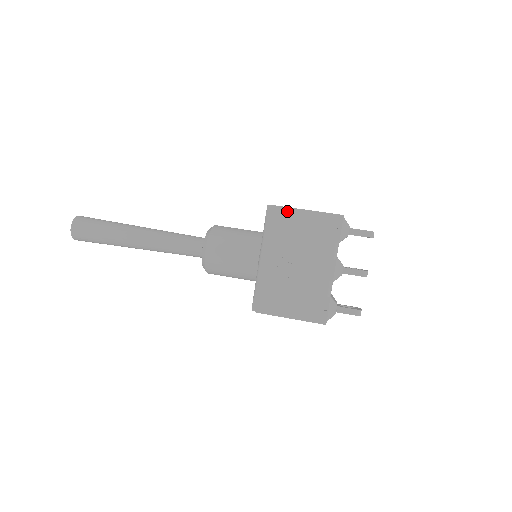
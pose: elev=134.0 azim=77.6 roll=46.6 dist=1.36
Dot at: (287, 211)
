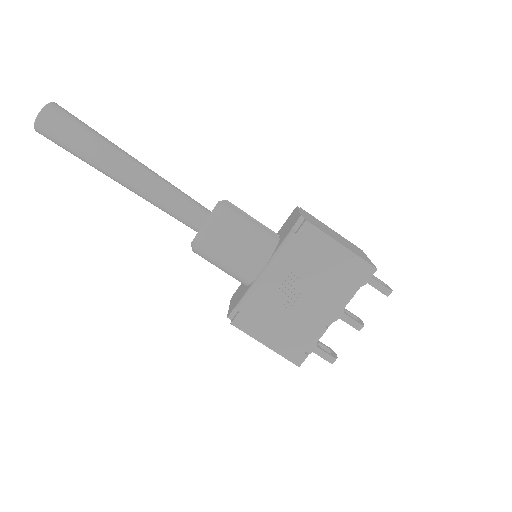
Dot at: (320, 235)
